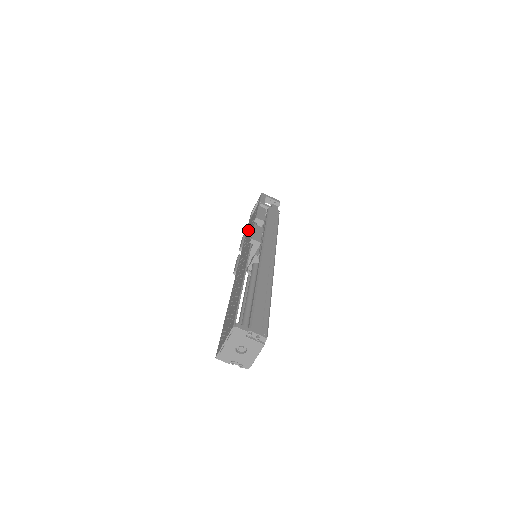
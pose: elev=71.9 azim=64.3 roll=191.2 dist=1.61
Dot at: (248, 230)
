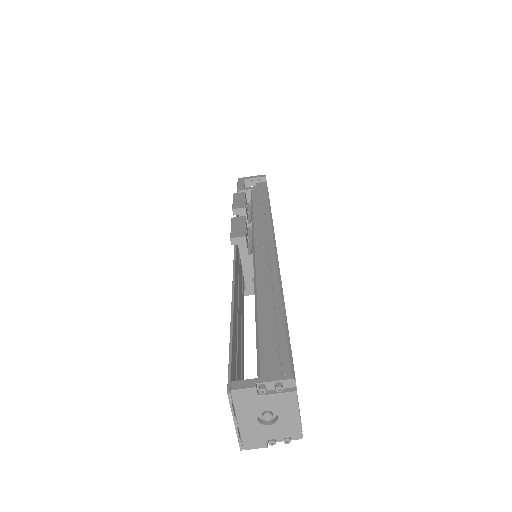
Dot at: occluded
